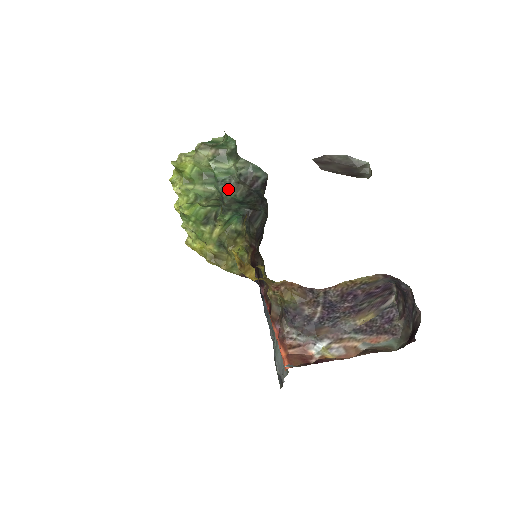
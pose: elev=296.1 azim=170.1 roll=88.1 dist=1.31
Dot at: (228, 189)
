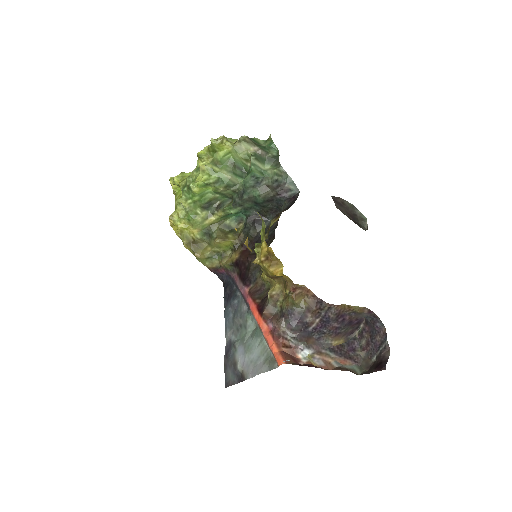
Dot at: (256, 187)
